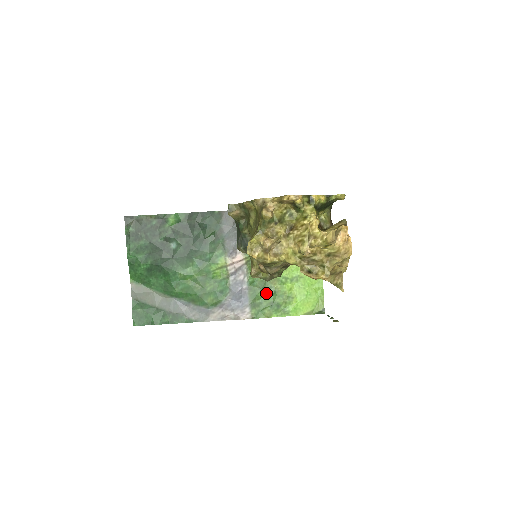
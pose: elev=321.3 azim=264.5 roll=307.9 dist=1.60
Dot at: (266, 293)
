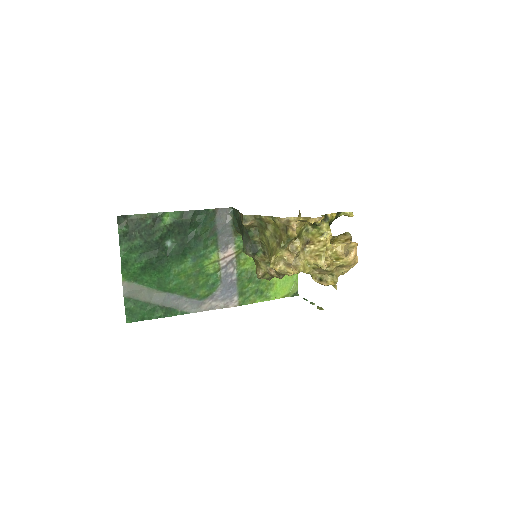
Dot at: (252, 282)
